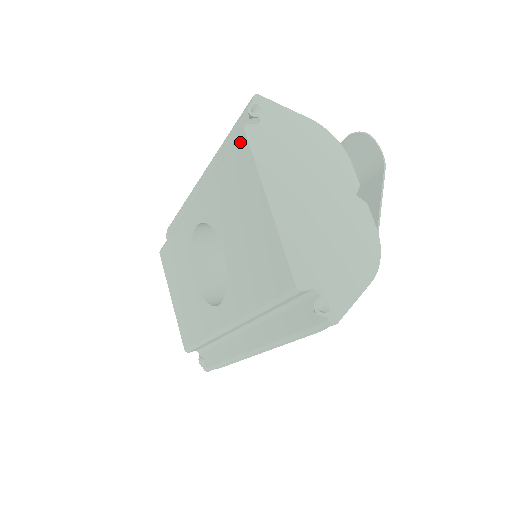
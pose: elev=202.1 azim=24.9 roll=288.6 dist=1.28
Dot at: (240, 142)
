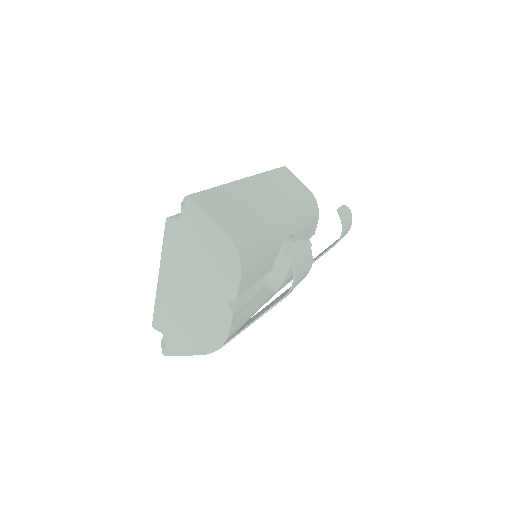
Dot at: occluded
